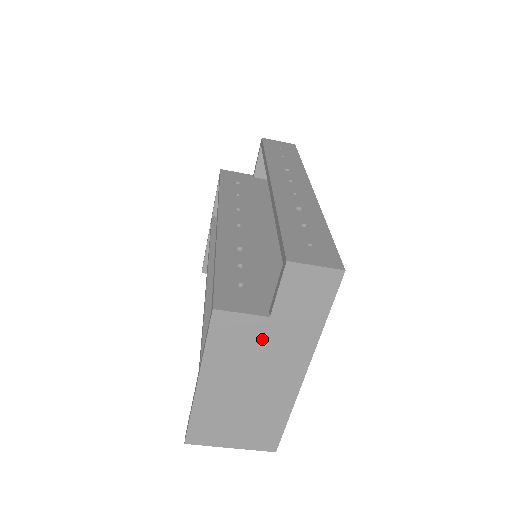
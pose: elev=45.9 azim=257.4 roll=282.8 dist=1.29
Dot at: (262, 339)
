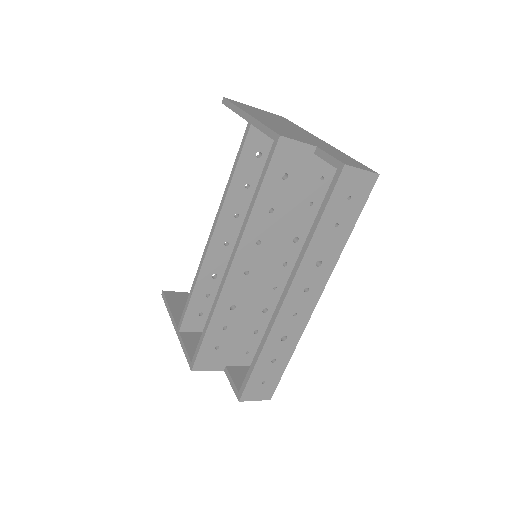
Dot at: occluded
